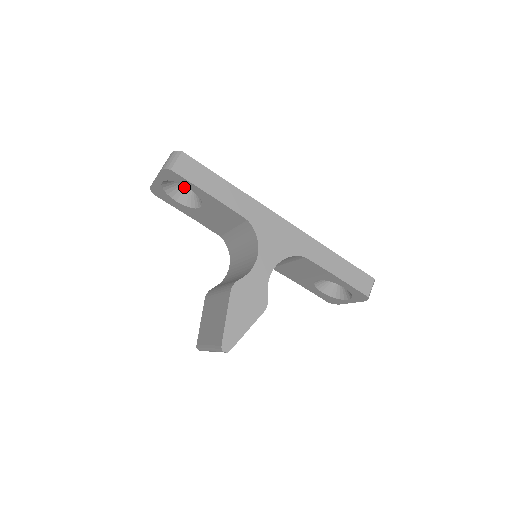
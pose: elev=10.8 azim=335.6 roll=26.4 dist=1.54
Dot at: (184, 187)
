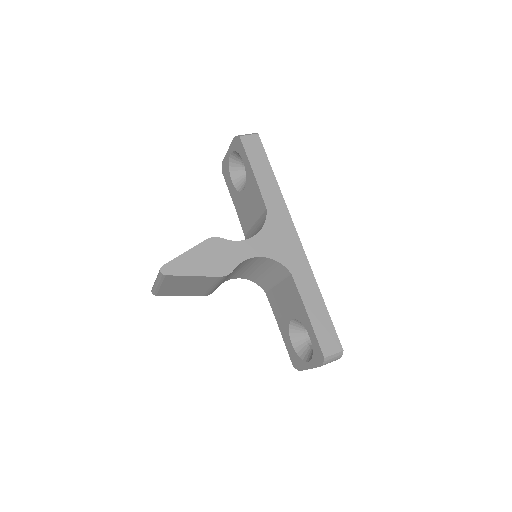
Dot at: (245, 174)
